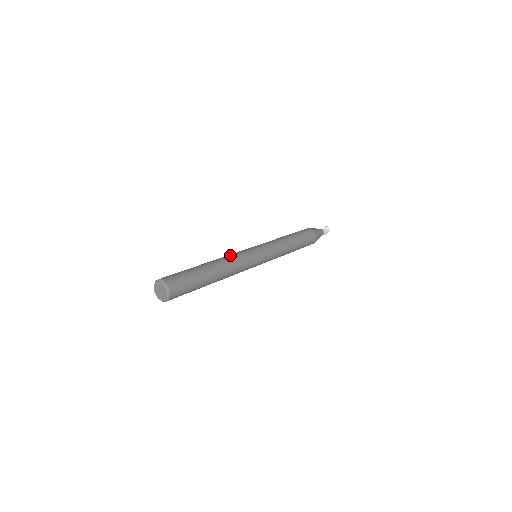
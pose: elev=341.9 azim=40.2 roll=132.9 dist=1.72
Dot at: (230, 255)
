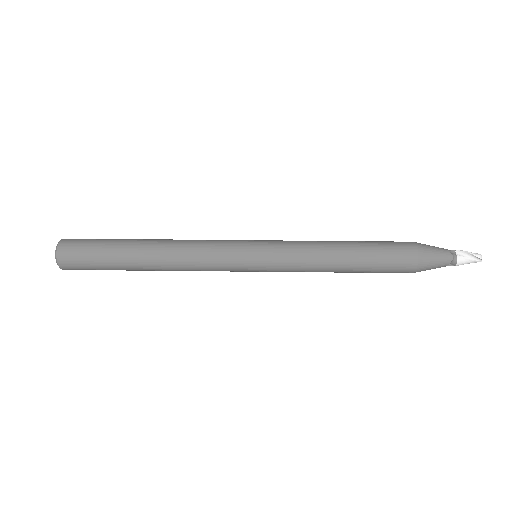
Dot at: (193, 249)
